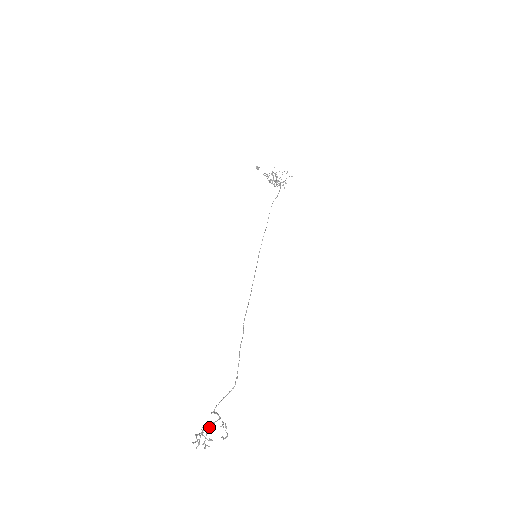
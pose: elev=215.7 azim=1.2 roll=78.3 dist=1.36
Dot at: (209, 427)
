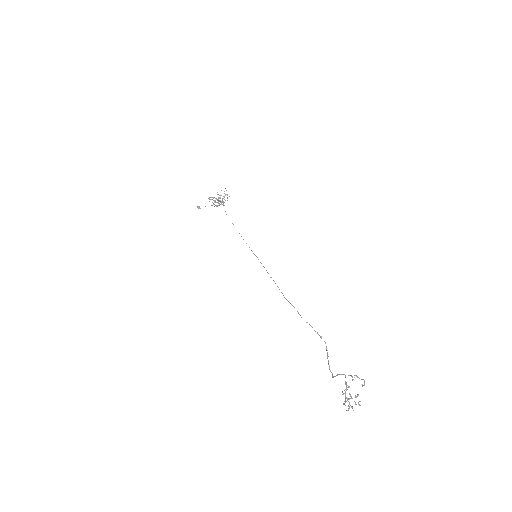
Dot at: (345, 389)
